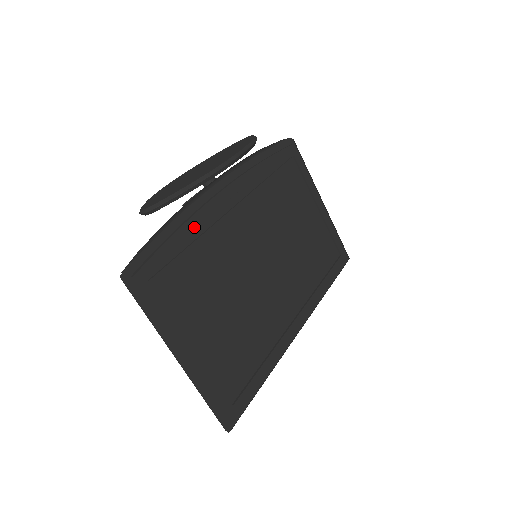
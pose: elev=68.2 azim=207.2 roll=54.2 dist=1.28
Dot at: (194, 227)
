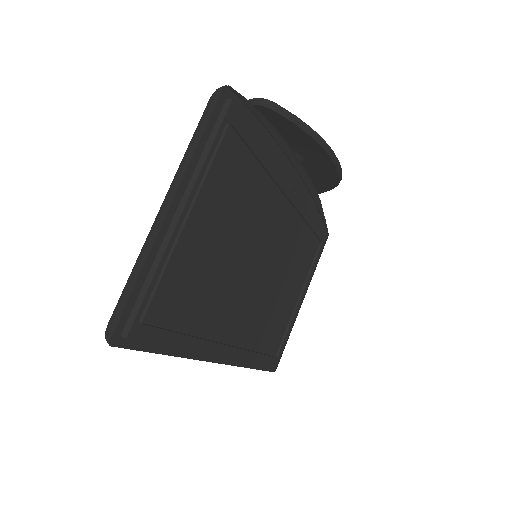
Dot at: (268, 161)
